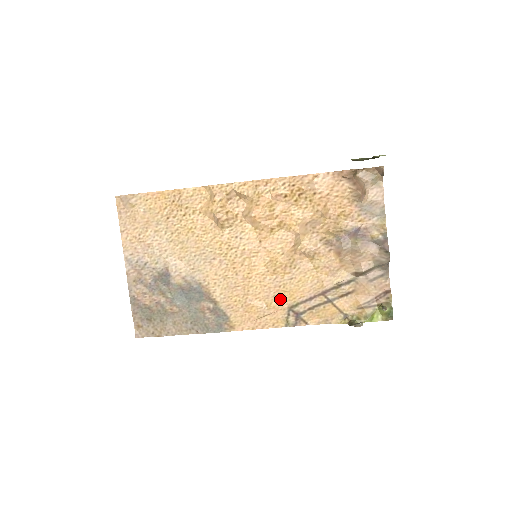
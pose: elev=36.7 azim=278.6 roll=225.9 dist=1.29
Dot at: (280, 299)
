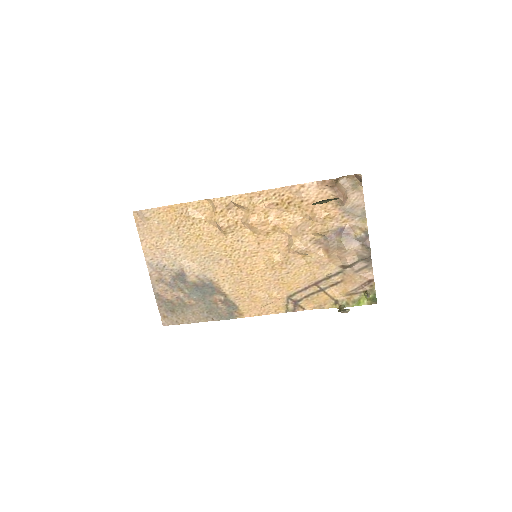
Dot at: (280, 290)
